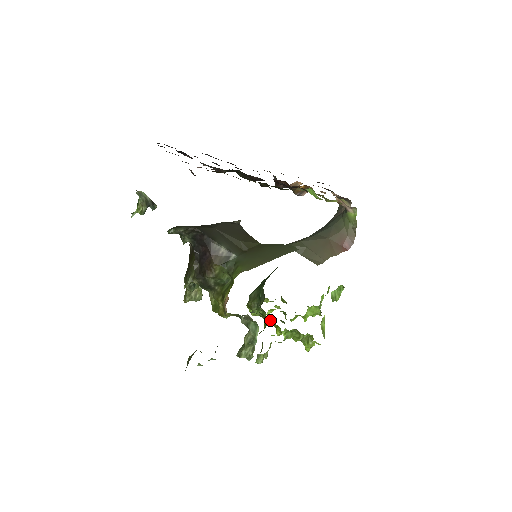
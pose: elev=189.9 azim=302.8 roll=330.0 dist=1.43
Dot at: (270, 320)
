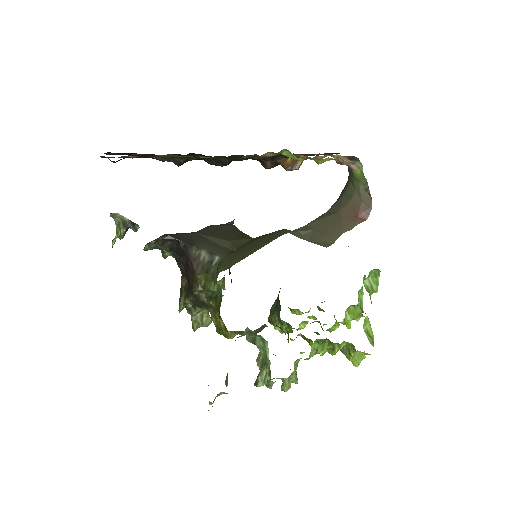
Dot at: (299, 334)
